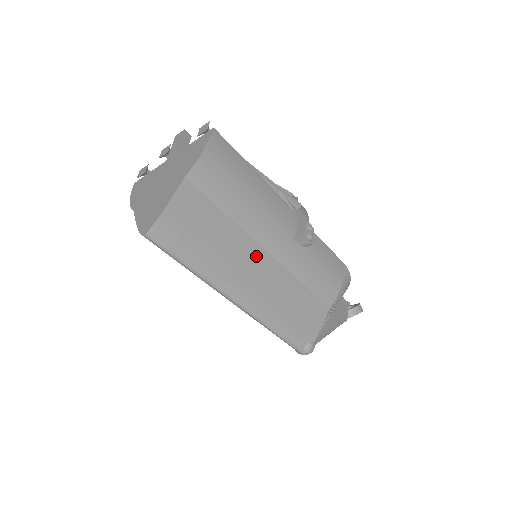
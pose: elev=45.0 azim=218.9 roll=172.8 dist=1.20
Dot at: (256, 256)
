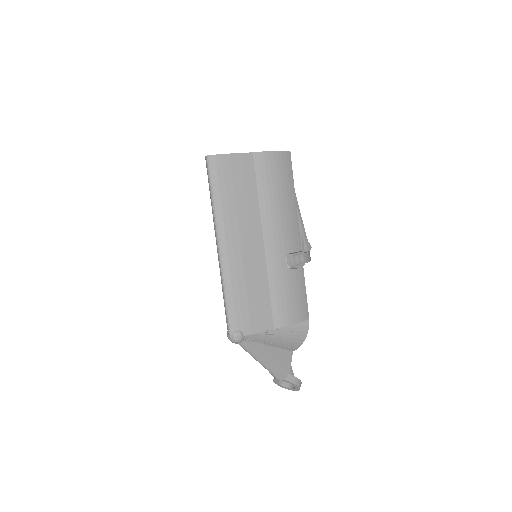
Dot at: (255, 235)
